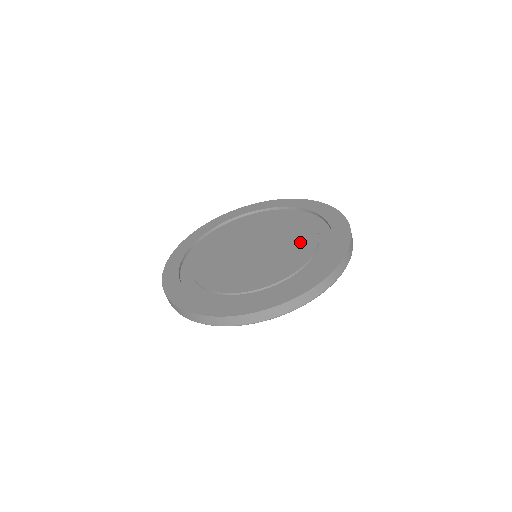
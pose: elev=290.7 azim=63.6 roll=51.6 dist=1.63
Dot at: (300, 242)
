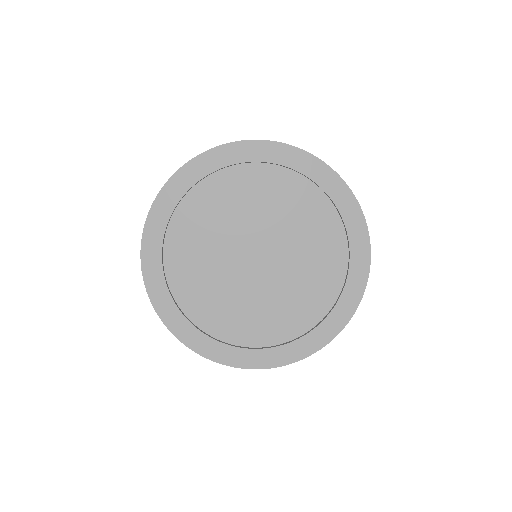
Dot at: (301, 290)
